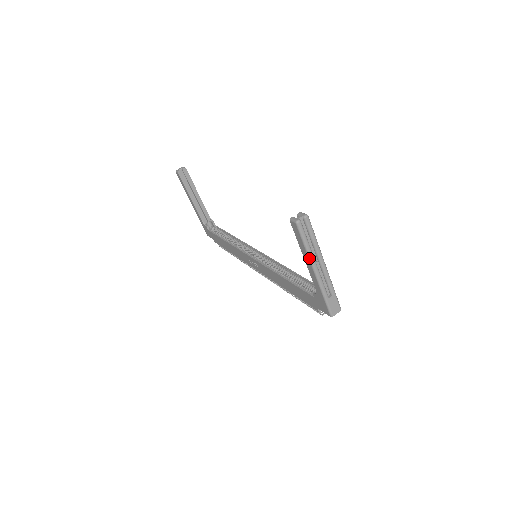
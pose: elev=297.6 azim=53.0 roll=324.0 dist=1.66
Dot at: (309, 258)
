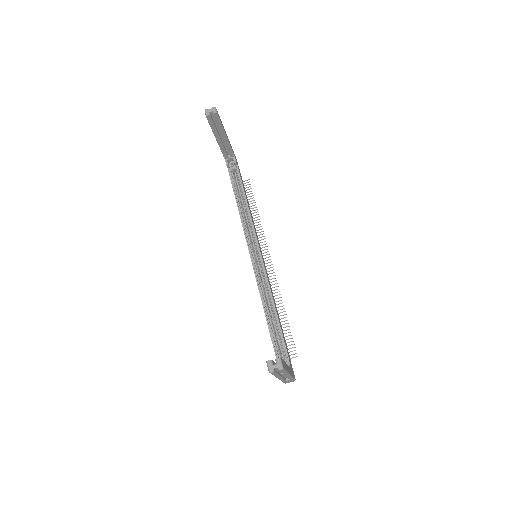
Dot at: (275, 376)
